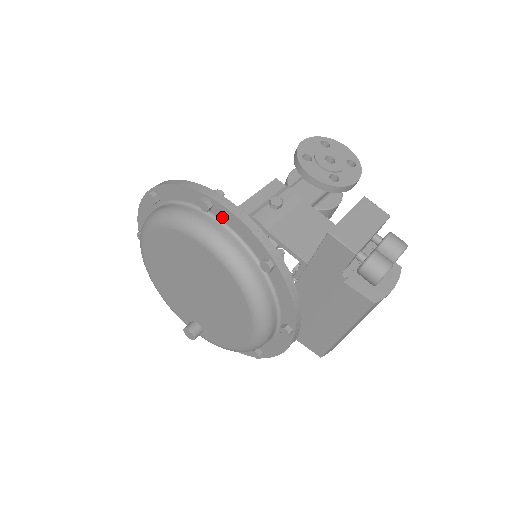
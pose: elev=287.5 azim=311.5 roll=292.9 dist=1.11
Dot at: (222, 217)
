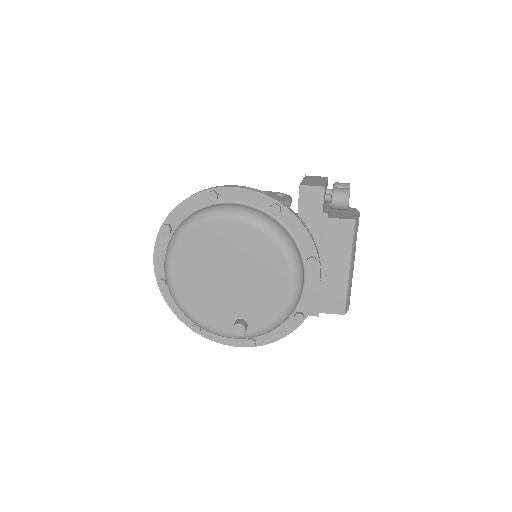
Dot at: (228, 198)
